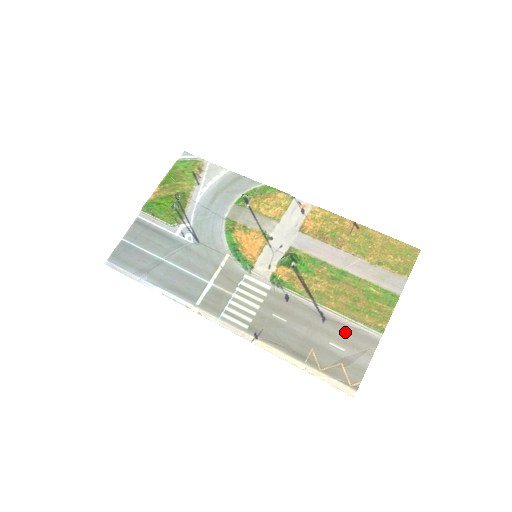
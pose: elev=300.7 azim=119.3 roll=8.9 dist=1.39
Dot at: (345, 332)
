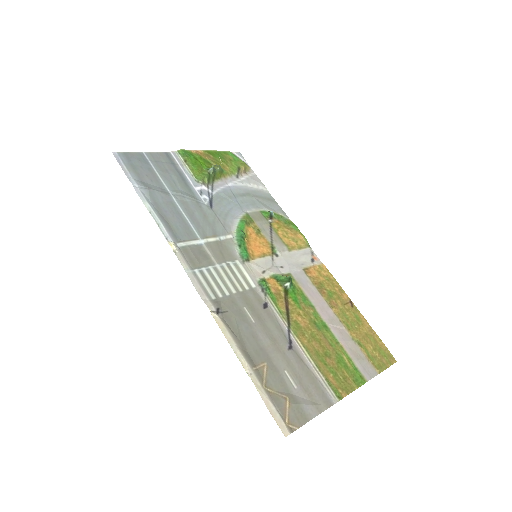
Dot at: (305, 373)
